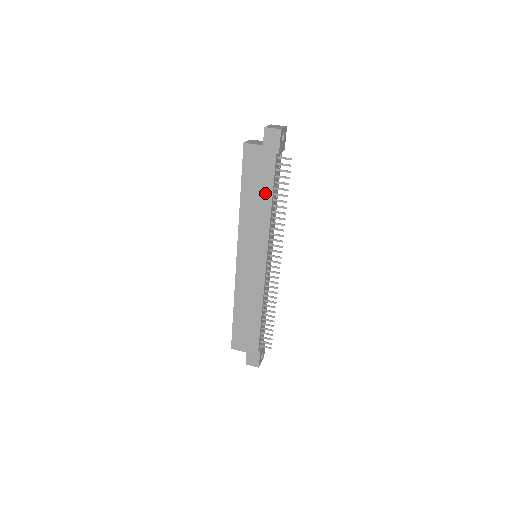
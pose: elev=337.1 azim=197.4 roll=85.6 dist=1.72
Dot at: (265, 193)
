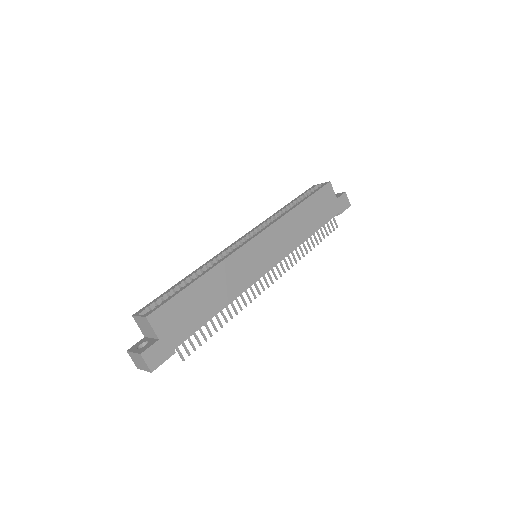
Dot at: (314, 224)
